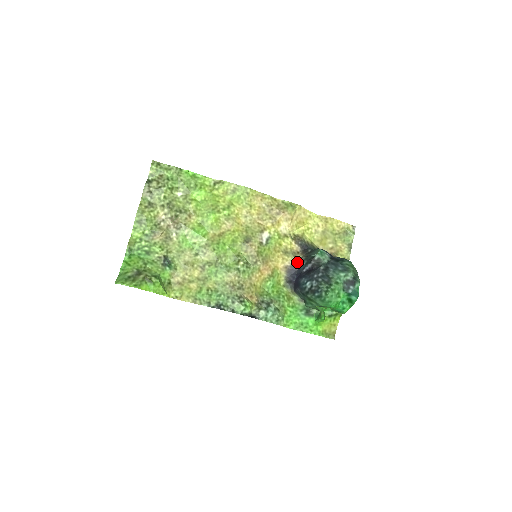
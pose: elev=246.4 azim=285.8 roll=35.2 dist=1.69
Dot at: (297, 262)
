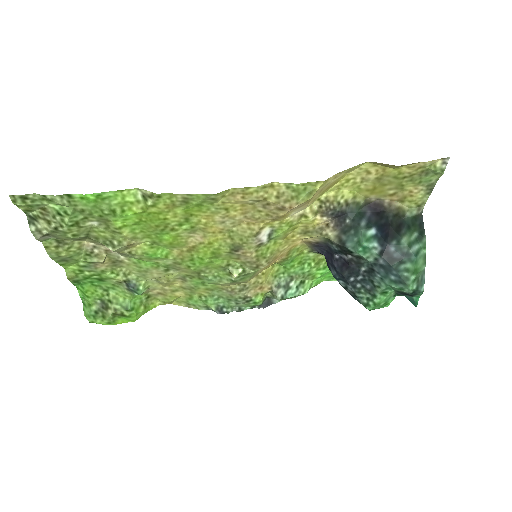
Dot at: (326, 241)
